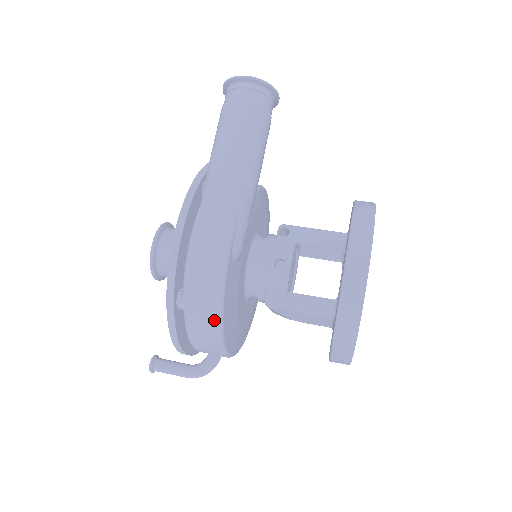
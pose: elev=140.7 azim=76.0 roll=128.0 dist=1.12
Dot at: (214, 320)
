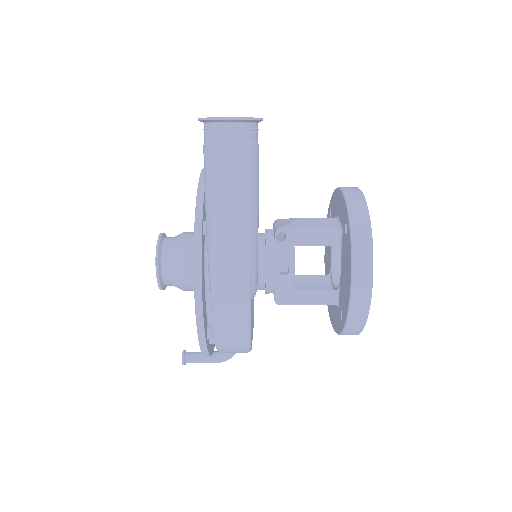
Dot at: (244, 347)
